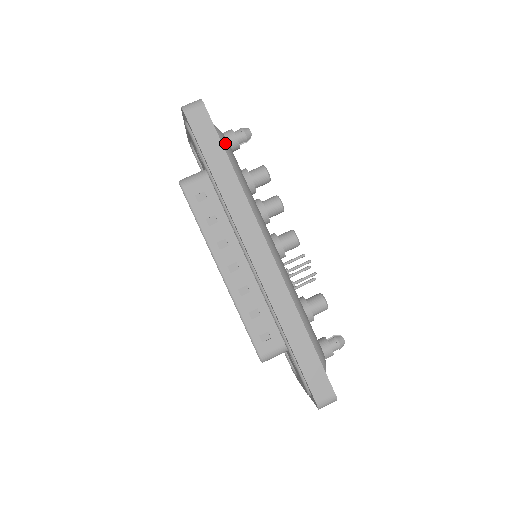
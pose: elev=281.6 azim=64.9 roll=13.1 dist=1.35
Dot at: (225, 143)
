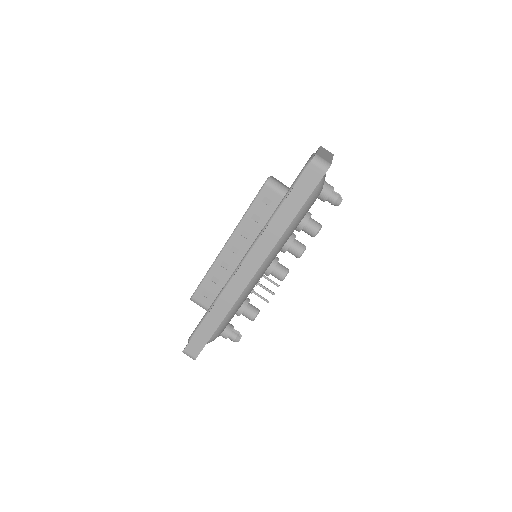
Dot at: (314, 197)
